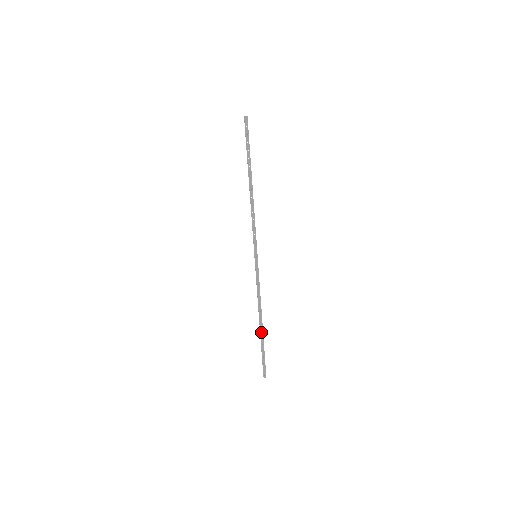
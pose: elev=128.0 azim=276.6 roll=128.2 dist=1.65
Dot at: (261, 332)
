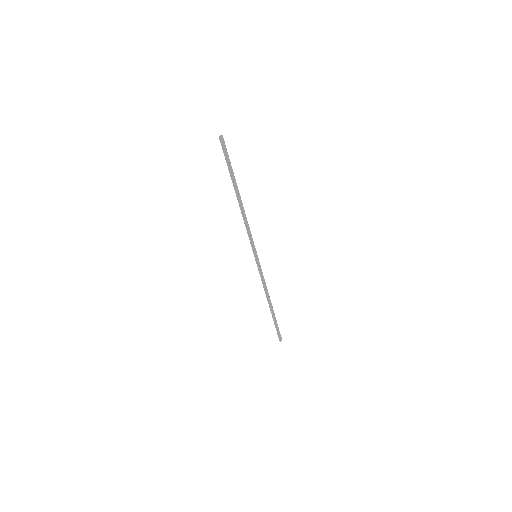
Dot at: (272, 311)
